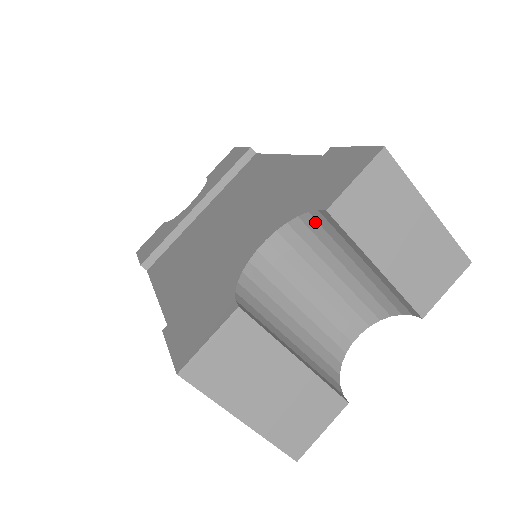
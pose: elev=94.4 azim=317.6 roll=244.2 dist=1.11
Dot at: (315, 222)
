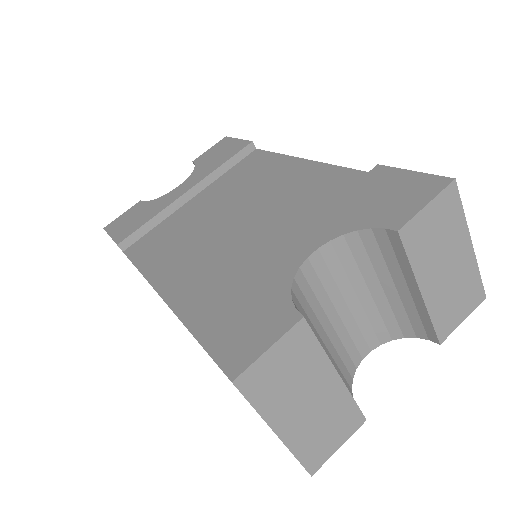
Dot at: (373, 239)
